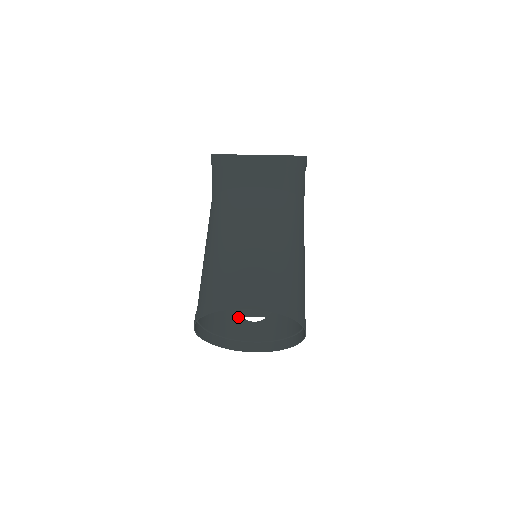
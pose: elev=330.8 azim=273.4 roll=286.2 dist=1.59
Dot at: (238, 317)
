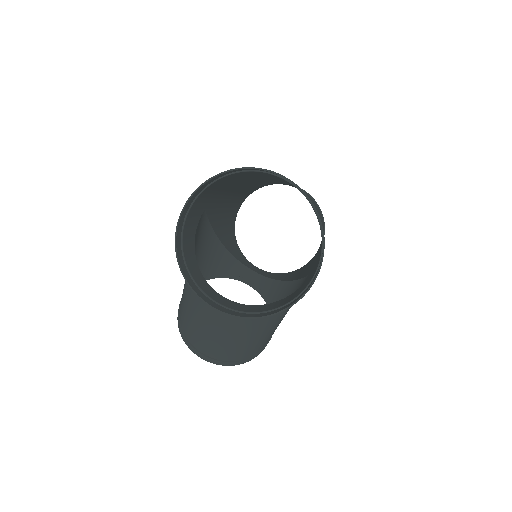
Dot at: (240, 264)
